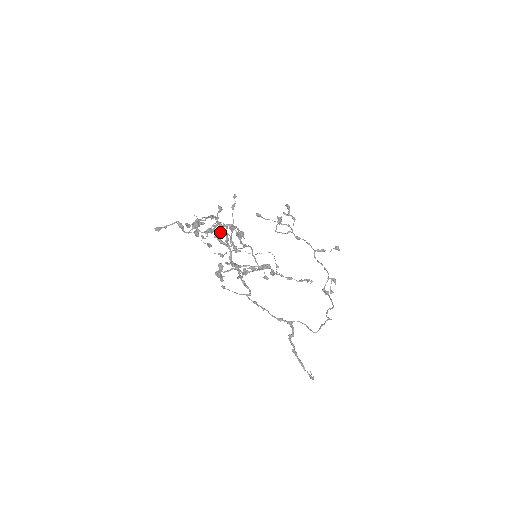
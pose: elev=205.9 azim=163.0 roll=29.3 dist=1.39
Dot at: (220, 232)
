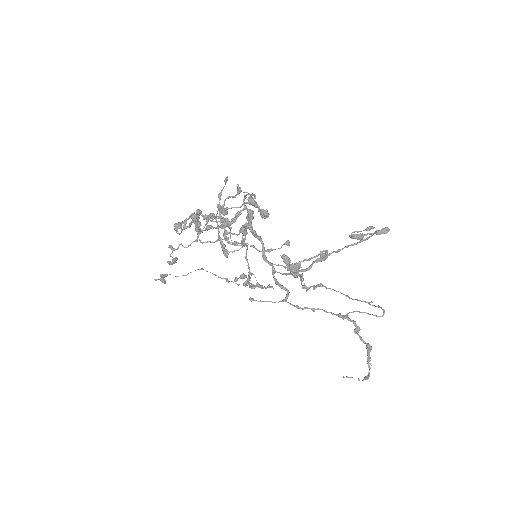
Dot at: (251, 219)
